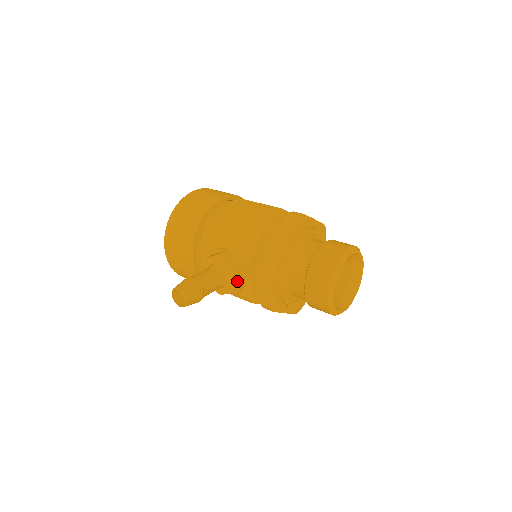
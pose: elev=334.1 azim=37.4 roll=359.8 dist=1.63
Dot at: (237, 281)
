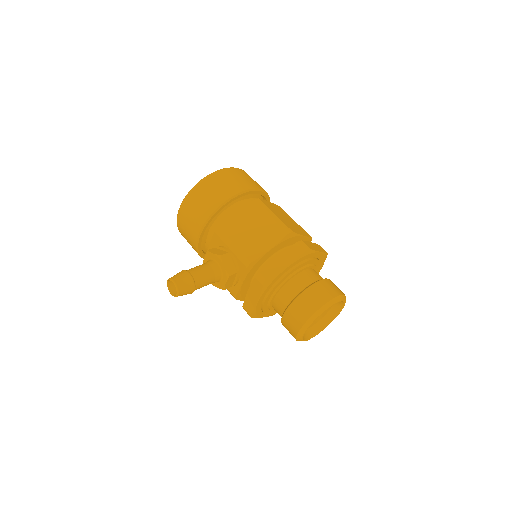
Dot at: (229, 283)
